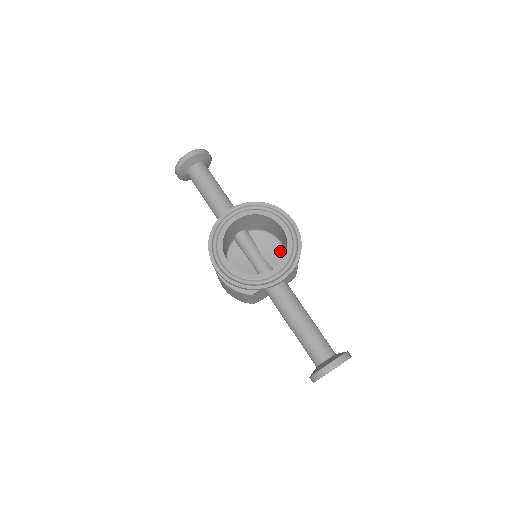
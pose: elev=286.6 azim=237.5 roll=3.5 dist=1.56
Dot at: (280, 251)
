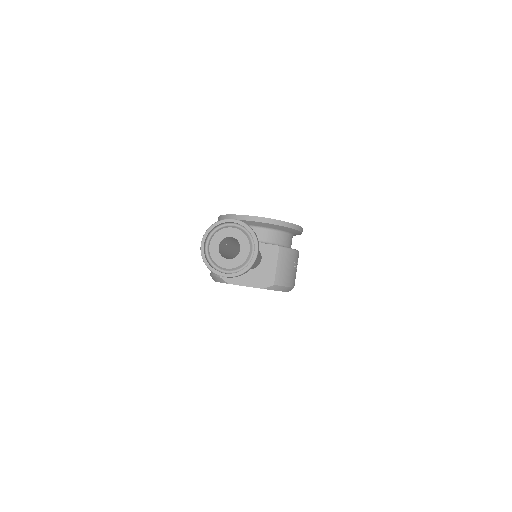
Dot at: occluded
